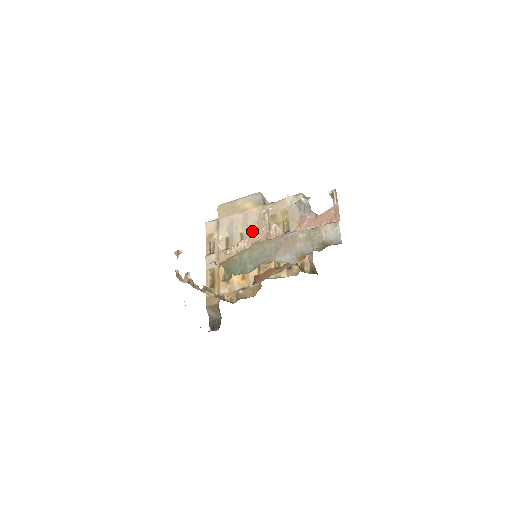
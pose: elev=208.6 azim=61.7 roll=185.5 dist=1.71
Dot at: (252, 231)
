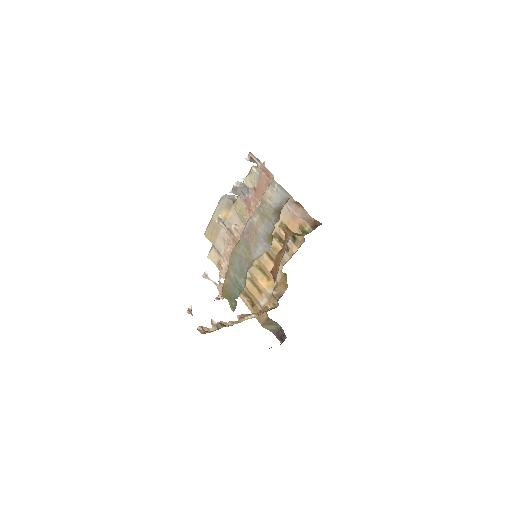
Dot at: occluded
